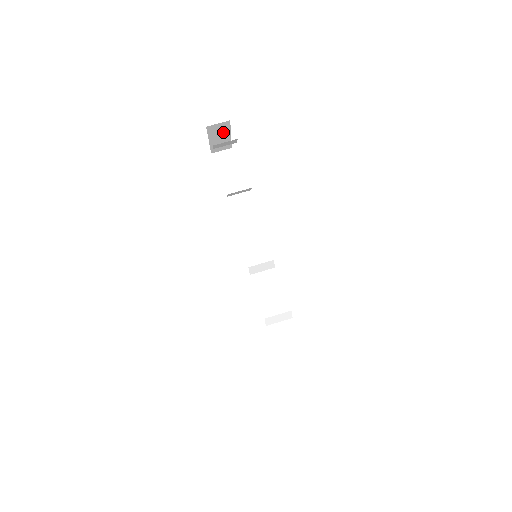
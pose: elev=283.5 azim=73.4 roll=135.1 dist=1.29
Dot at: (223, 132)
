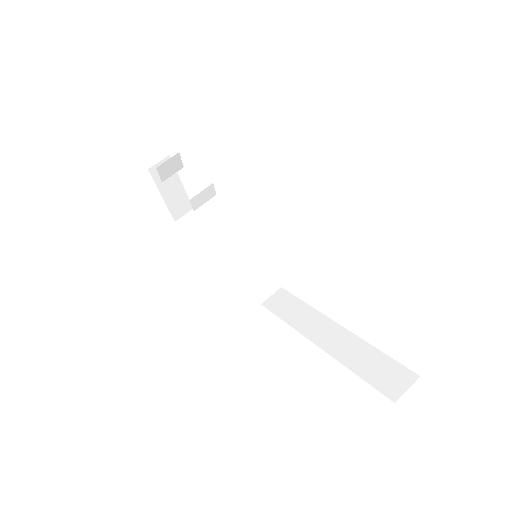
Dot at: (171, 179)
